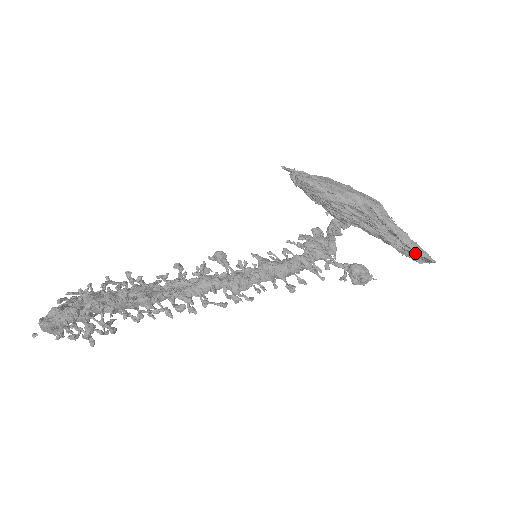
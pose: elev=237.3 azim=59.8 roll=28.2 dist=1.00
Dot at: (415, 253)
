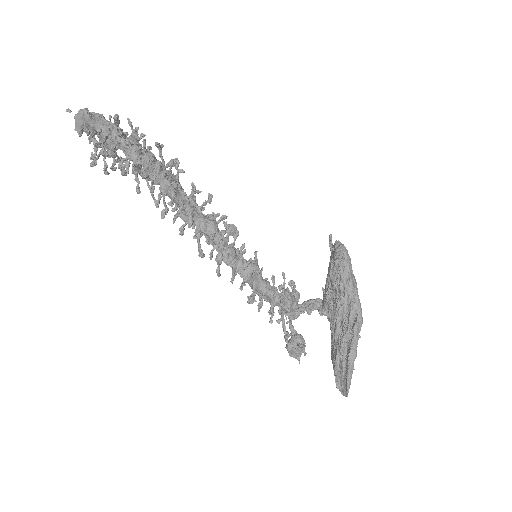
Dot at: (344, 375)
